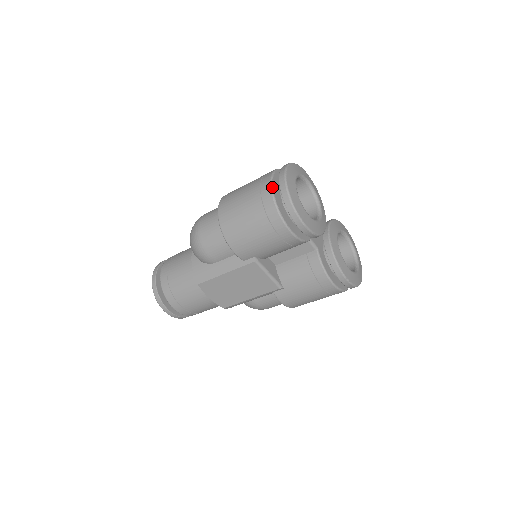
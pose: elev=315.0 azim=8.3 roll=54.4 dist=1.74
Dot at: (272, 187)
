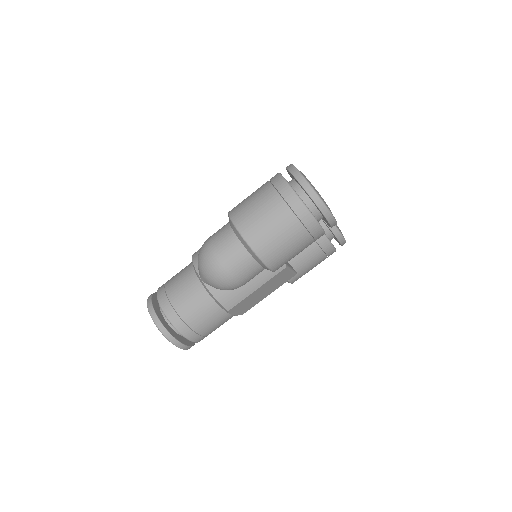
Dot at: occluded
